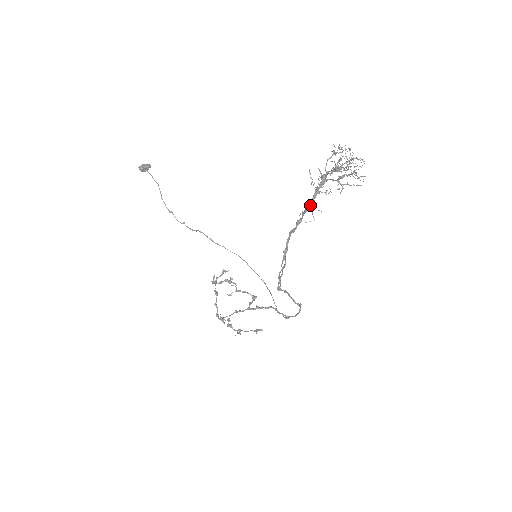
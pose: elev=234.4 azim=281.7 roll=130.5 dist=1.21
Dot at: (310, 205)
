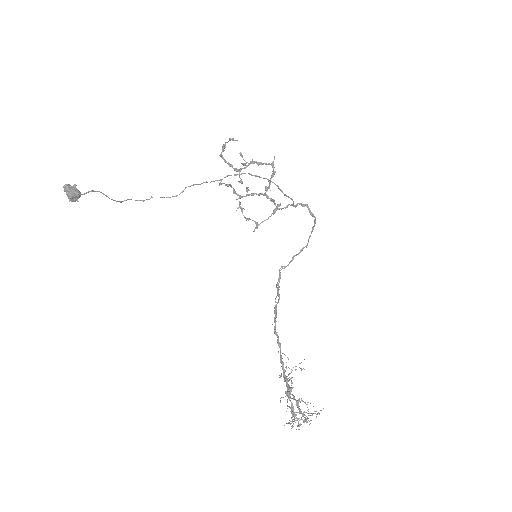
Dot at: (283, 367)
